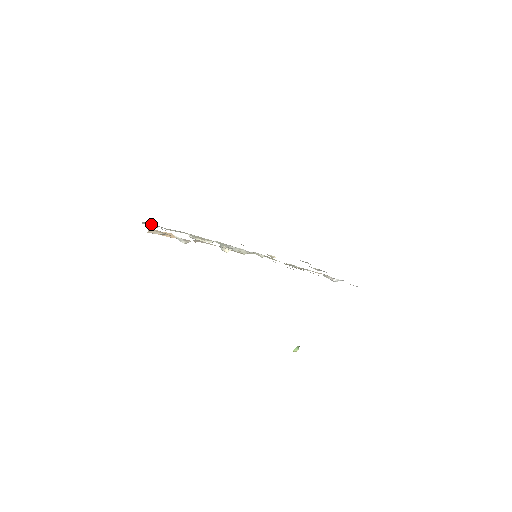
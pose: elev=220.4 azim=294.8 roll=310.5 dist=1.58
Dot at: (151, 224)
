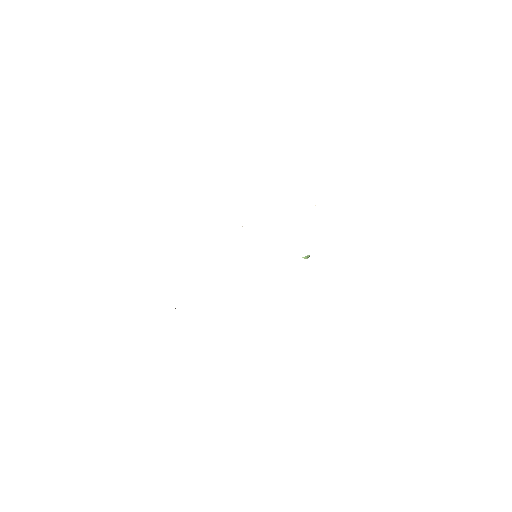
Dot at: occluded
